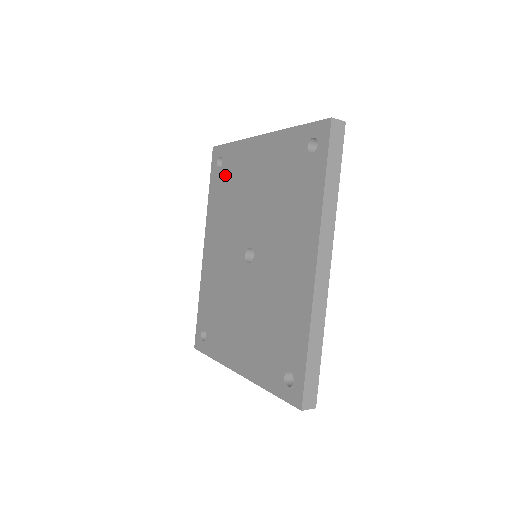
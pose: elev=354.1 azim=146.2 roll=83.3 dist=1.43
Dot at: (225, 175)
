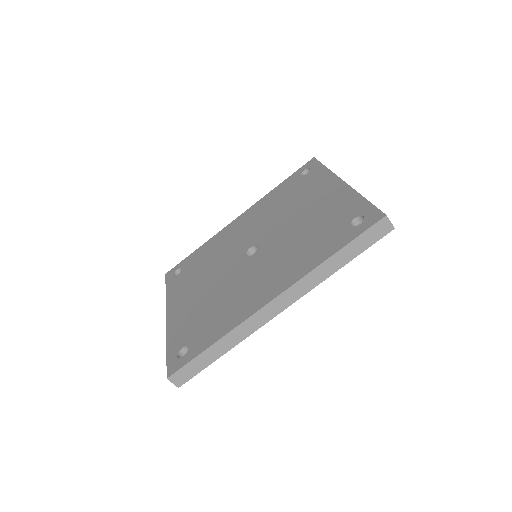
Dot at: (299, 183)
